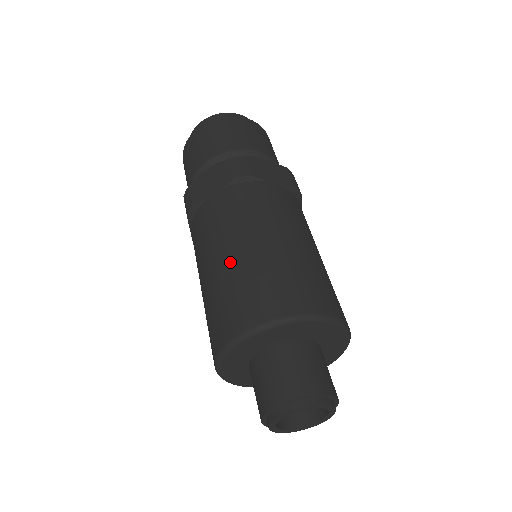
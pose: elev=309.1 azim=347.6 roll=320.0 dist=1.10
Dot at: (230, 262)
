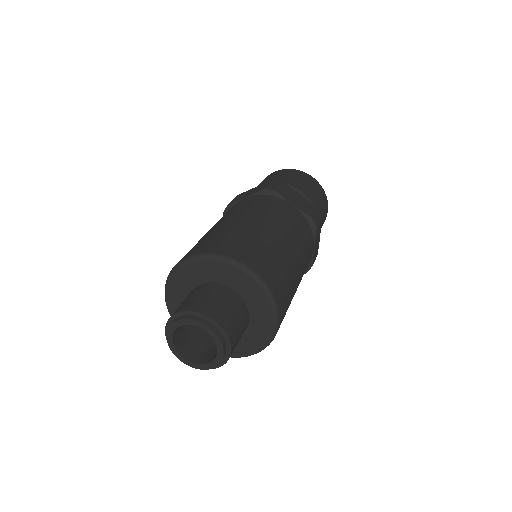
Dot at: (218, 226)
